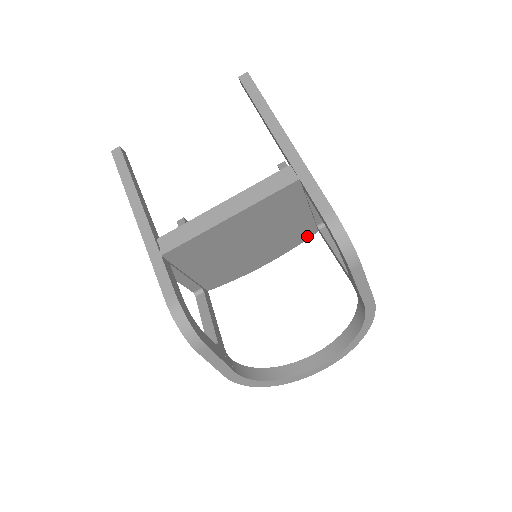
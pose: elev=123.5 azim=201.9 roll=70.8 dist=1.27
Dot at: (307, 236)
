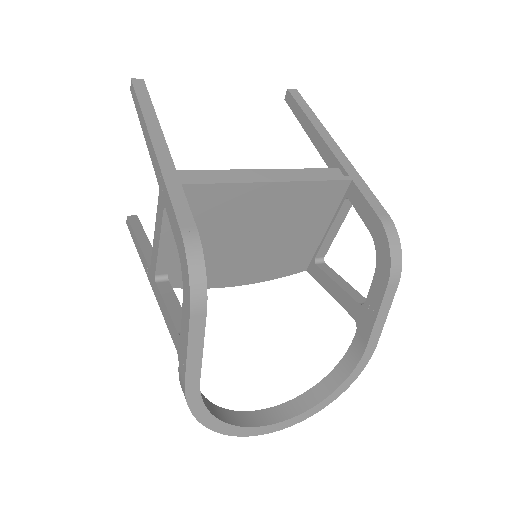
Dot at: (295, 270)
